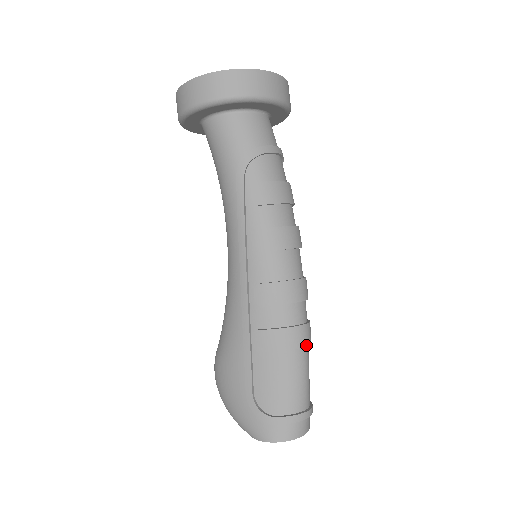
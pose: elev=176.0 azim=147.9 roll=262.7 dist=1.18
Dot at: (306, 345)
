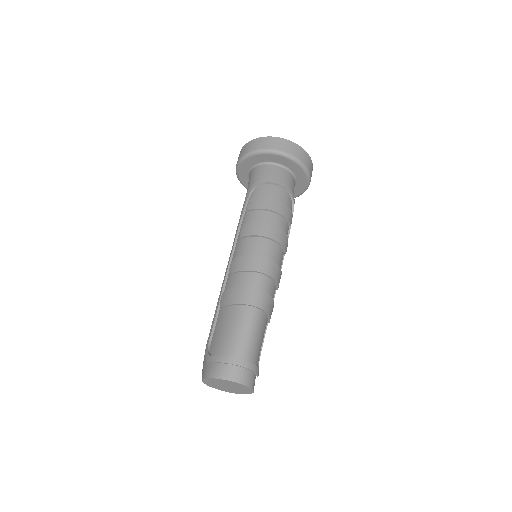
Dot at: (252, 304)
